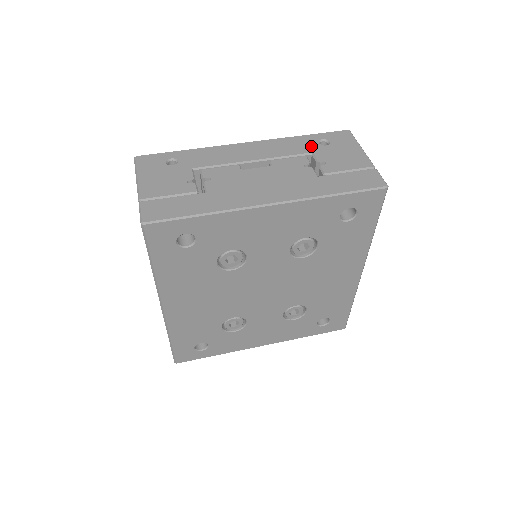
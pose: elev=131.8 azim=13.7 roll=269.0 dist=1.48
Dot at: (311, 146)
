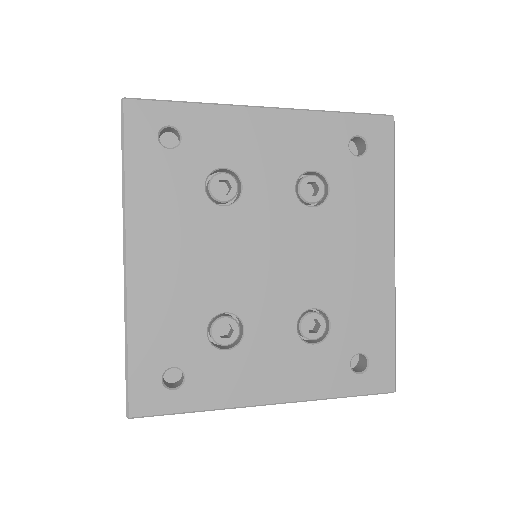
Dot at: occluded
